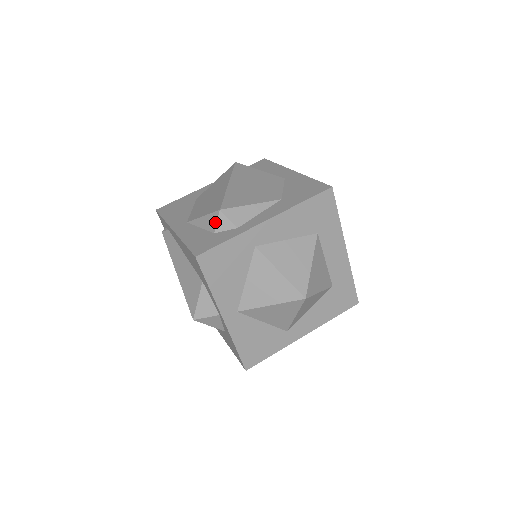
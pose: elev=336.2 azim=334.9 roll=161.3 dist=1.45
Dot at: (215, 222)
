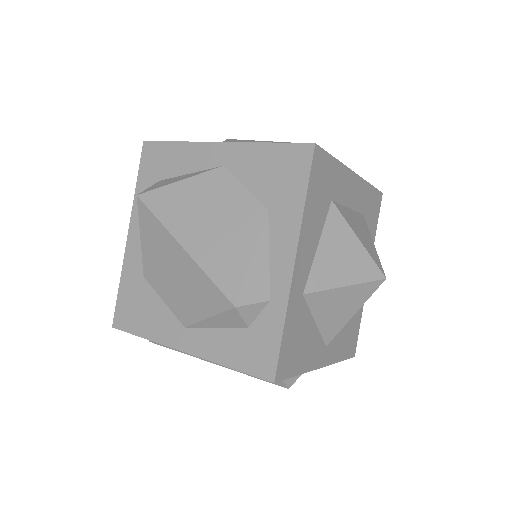
Dot at: (239, 319)
